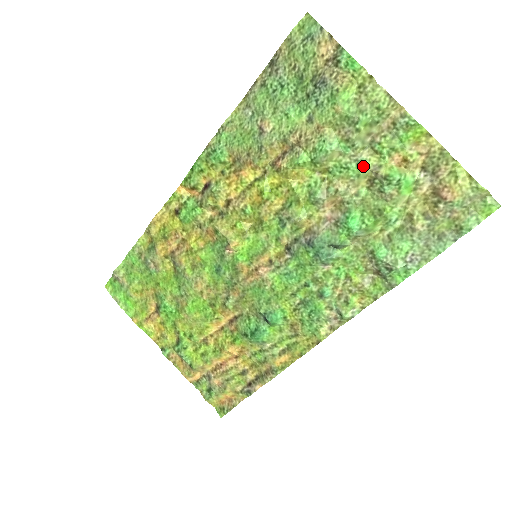
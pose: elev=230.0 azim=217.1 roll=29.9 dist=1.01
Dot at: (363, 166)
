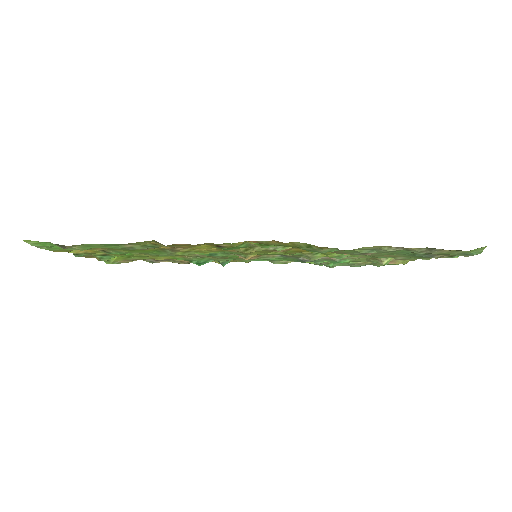
Dot at: (381, 258)
